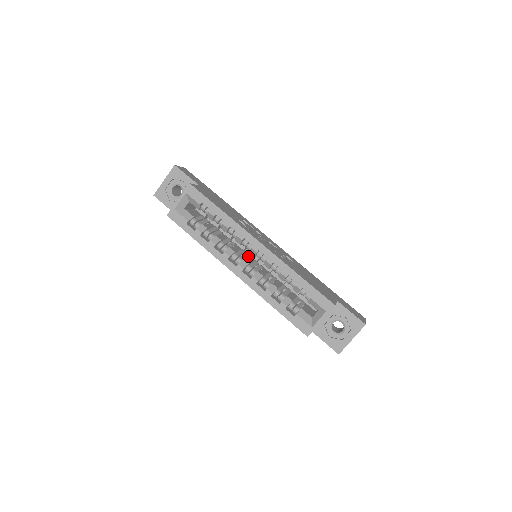
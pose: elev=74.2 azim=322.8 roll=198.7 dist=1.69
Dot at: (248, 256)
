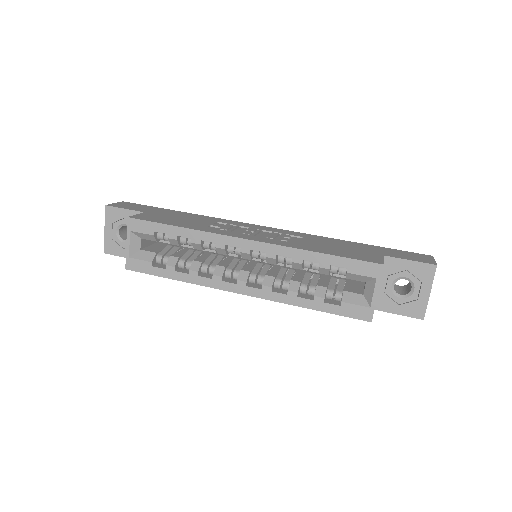
Dot at: (246, 262)
